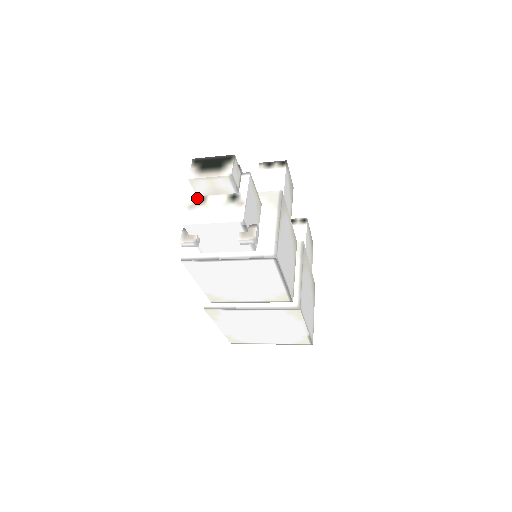
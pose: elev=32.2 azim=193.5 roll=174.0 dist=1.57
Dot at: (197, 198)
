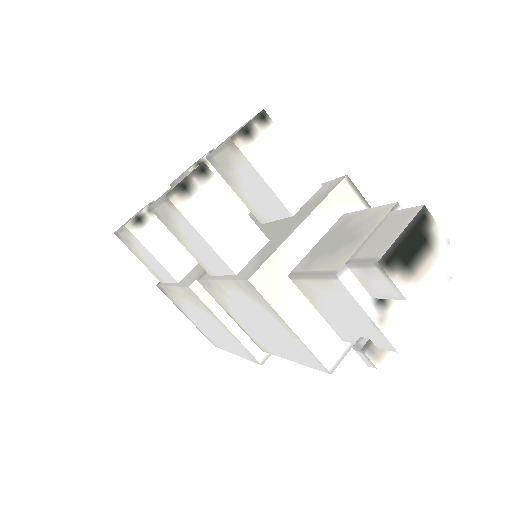
Dot at: (376, 301)
